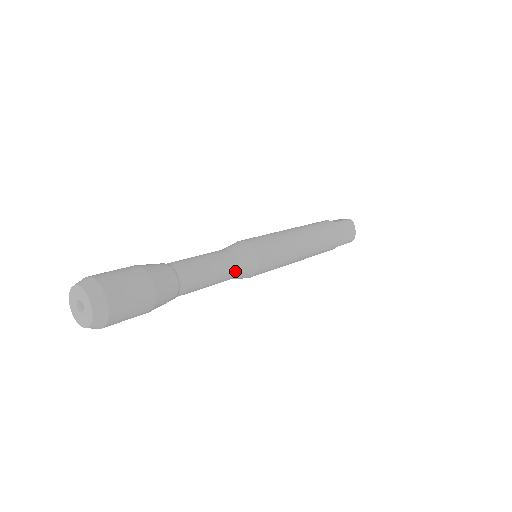
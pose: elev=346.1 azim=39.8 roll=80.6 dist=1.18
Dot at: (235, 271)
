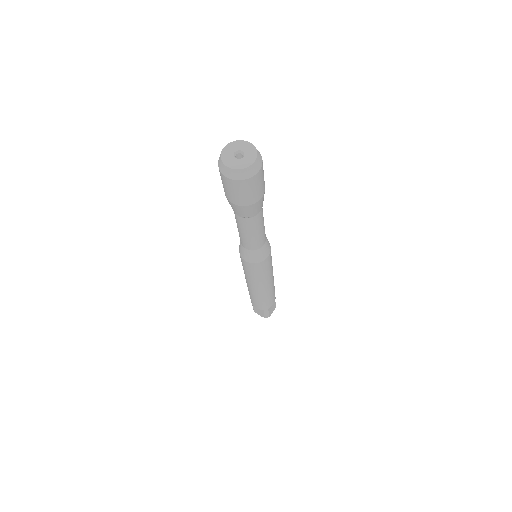
Dot at: occluded
